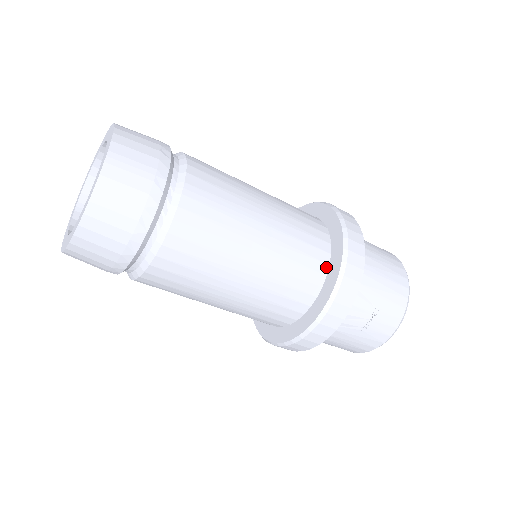
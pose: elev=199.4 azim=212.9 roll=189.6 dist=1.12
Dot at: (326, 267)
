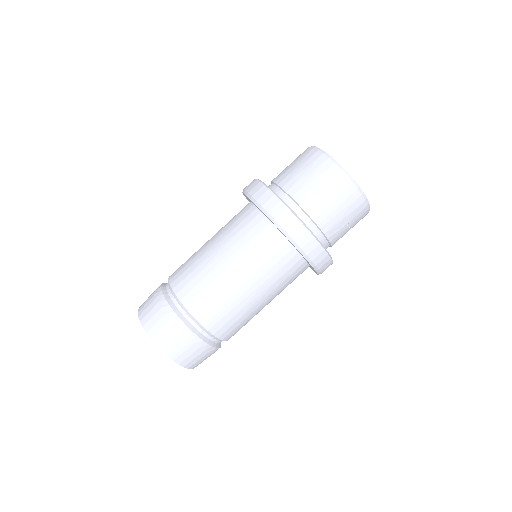
Dot at: (298, 255)
